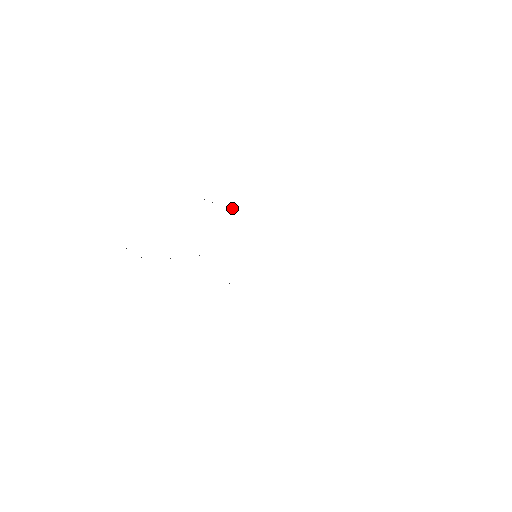
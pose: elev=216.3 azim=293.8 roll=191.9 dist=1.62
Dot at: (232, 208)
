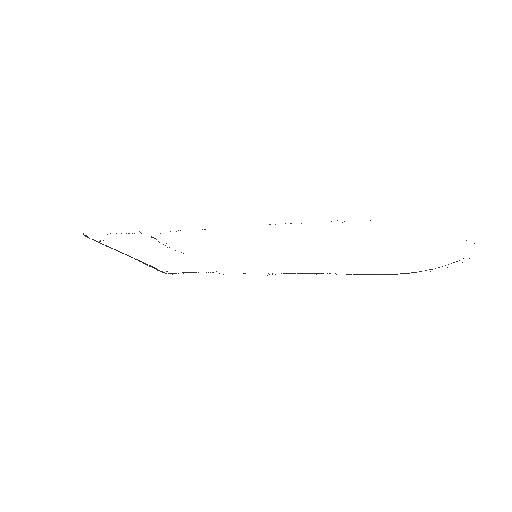
Dot at: occluded
